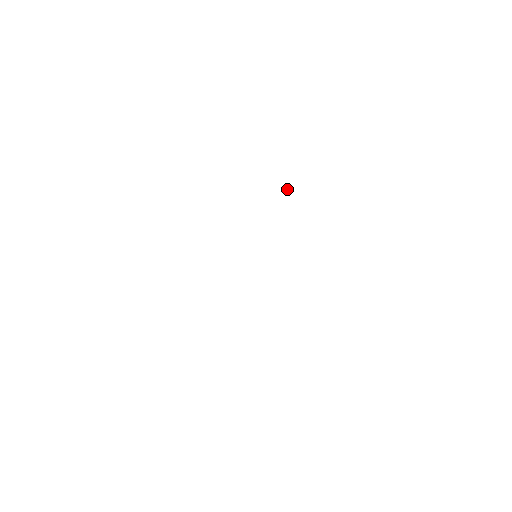
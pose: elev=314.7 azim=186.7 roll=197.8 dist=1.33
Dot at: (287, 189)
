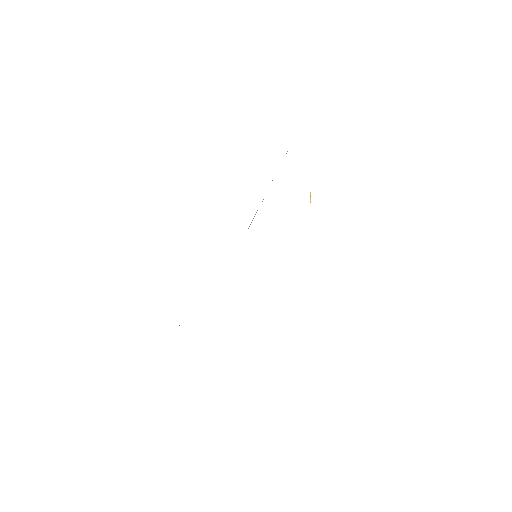
Dot at: occluded
